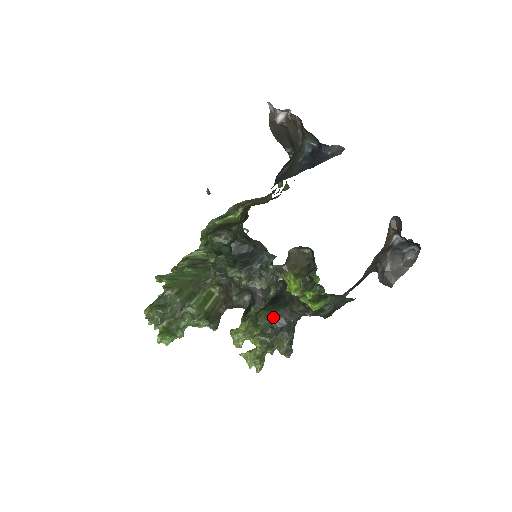
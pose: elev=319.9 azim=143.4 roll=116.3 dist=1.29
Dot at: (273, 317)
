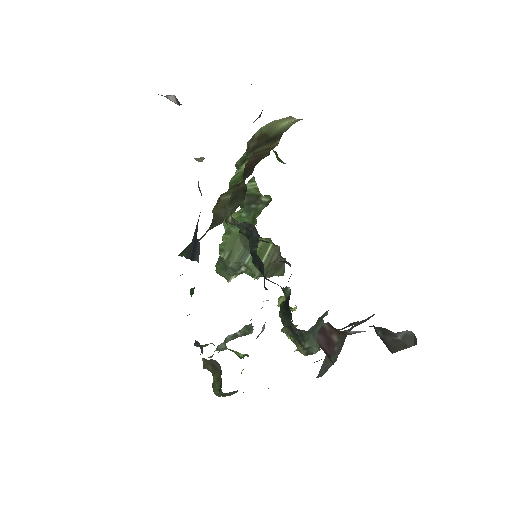
Dot at: (285, 325)
